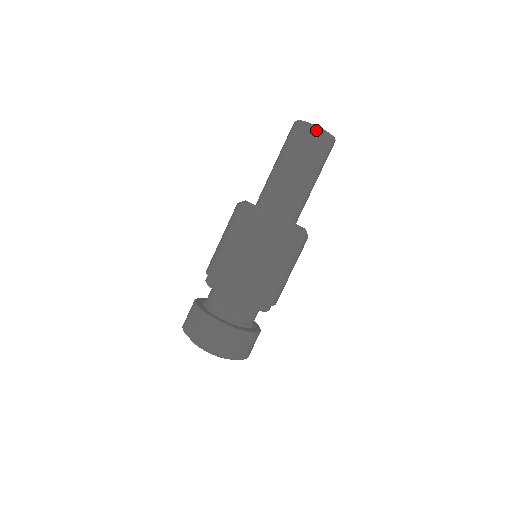
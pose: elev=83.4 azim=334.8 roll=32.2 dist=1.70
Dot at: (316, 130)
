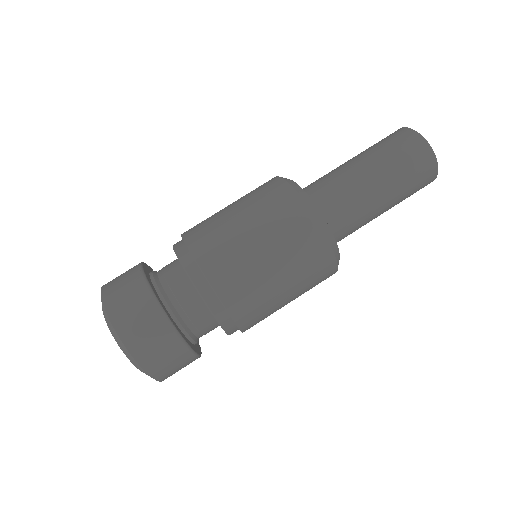
Dot at: (429, 153)
